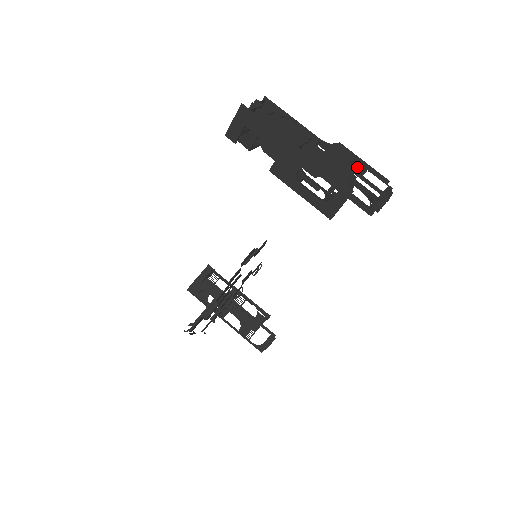
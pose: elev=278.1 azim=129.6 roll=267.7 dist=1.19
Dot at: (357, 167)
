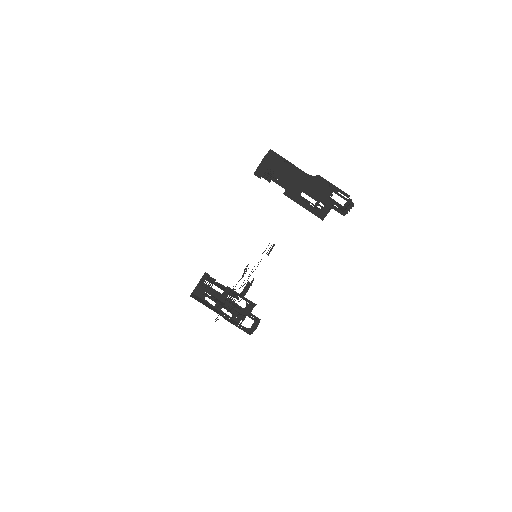
Dot at: (333, 188)
